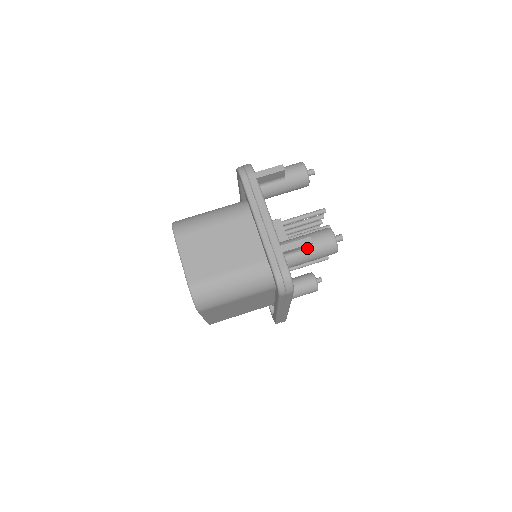
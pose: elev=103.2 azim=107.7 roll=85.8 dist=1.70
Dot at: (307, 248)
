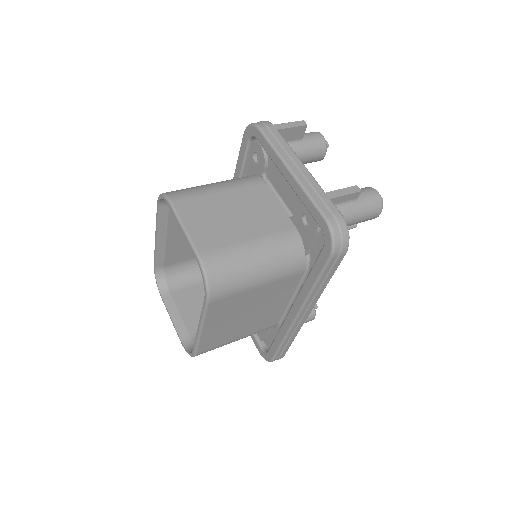
Dot at: (352, 202)
